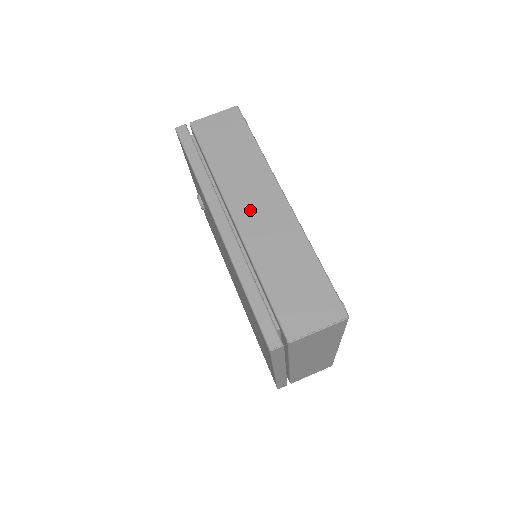
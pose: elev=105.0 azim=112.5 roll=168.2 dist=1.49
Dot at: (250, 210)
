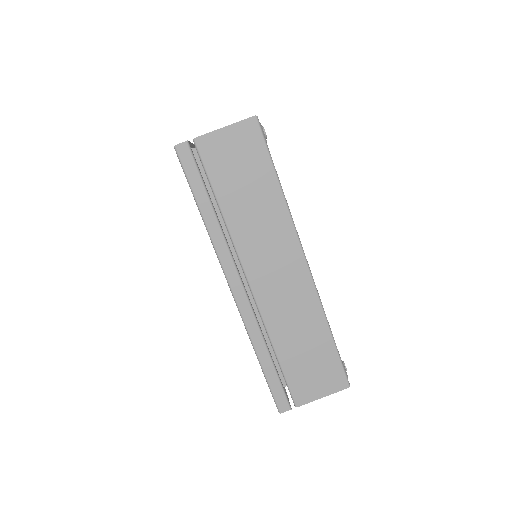
Dot at: (268, 276)
